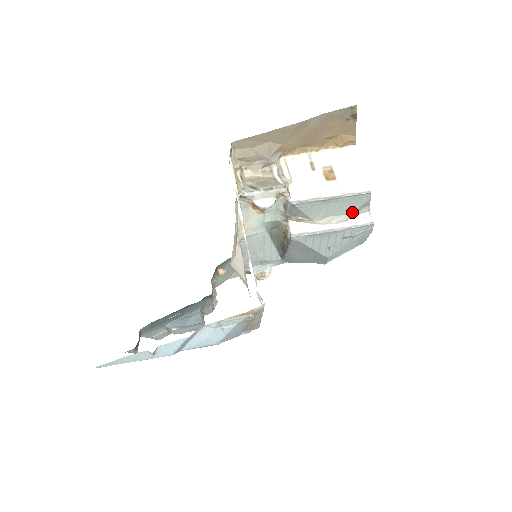
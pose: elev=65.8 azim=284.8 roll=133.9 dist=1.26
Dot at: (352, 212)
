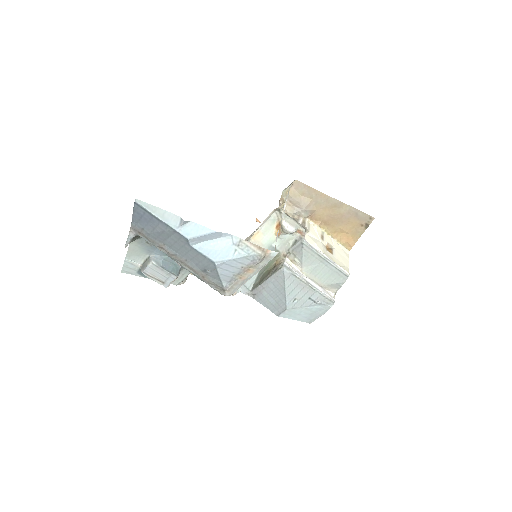
Dot at: (327, 284)
